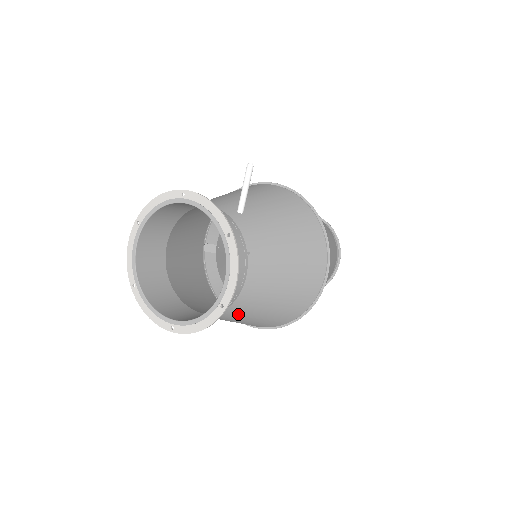
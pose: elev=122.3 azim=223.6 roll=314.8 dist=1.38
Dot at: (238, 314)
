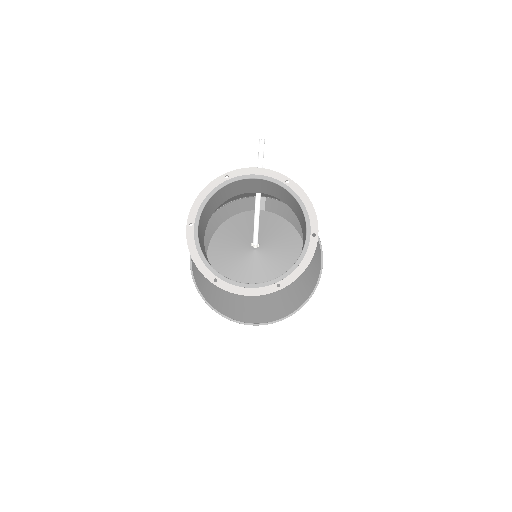
Dot at: occluded
